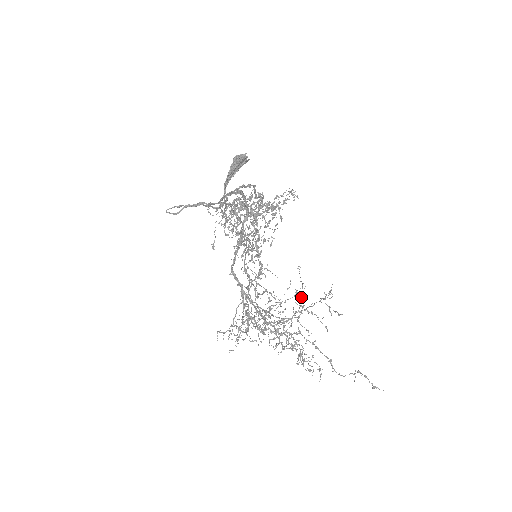
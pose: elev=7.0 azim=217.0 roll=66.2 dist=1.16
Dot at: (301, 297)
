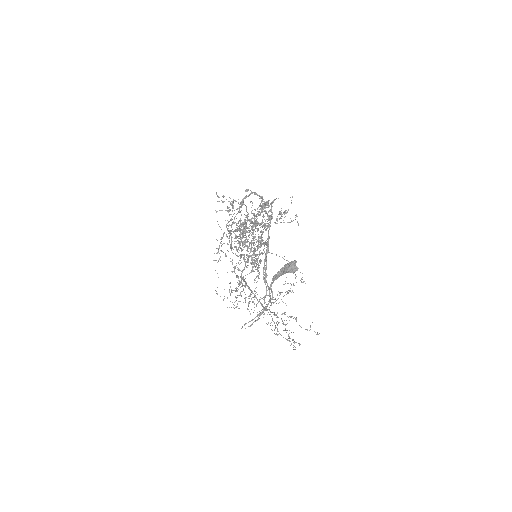
Dot at: occluded
